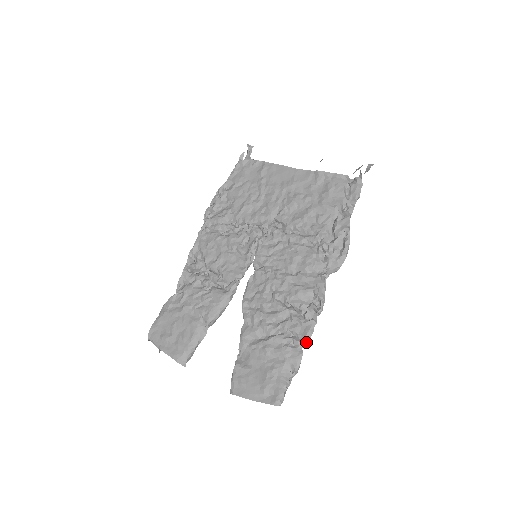
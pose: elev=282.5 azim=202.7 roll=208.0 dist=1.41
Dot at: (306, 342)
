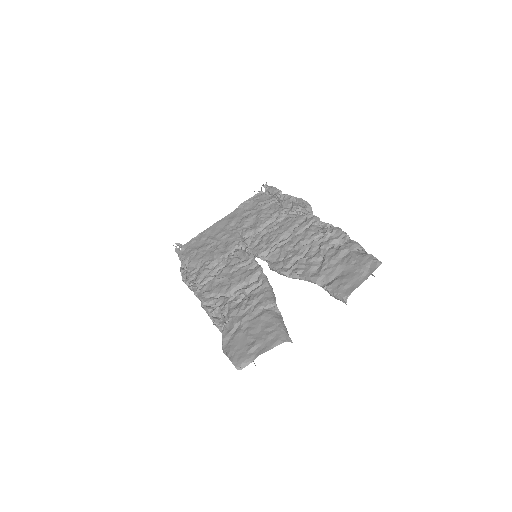
Dot at: occluded
